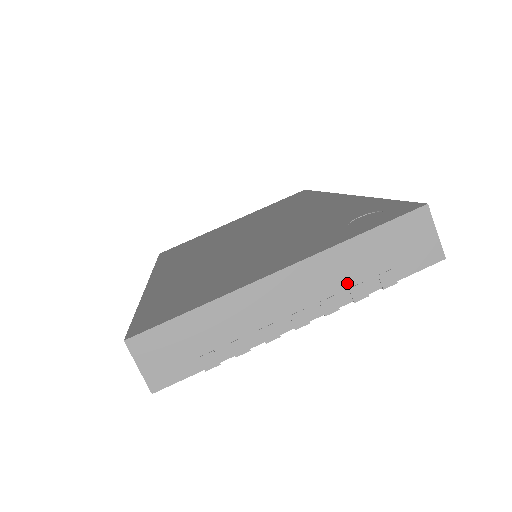
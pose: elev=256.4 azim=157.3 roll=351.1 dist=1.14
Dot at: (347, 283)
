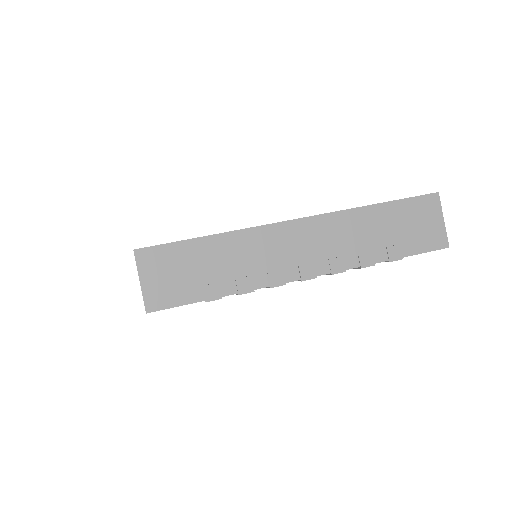
Dot at: (357, 247)
